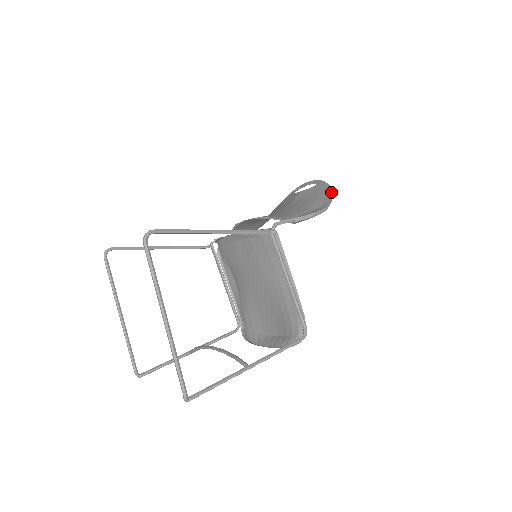
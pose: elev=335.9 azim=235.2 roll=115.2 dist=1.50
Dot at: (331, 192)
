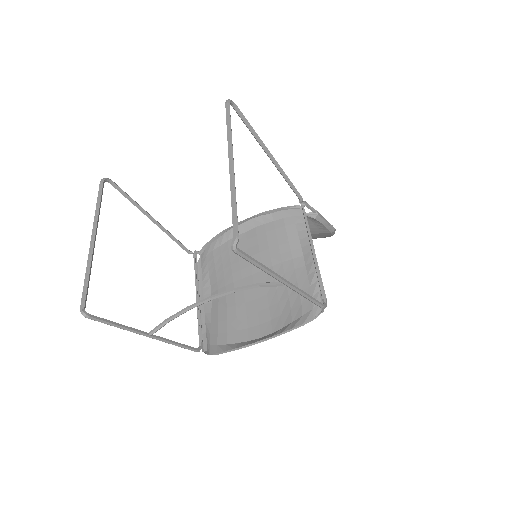
Dot at: occluded
